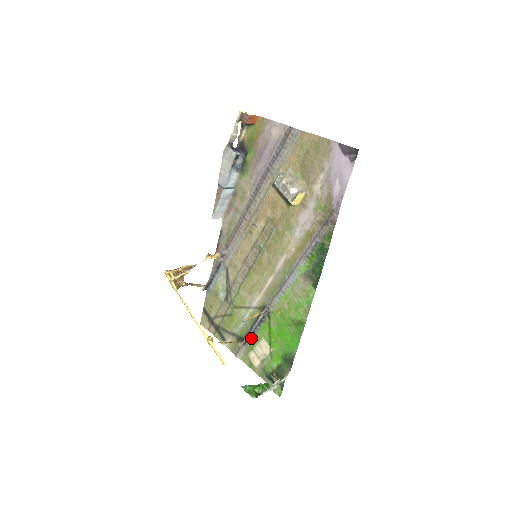
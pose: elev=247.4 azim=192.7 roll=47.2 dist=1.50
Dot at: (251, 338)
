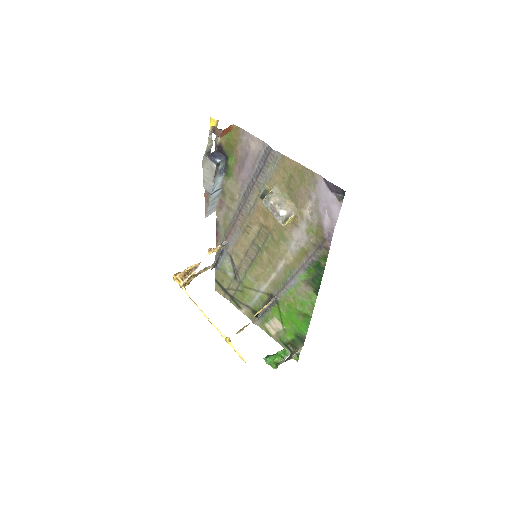
Dot at: (264, 314)
